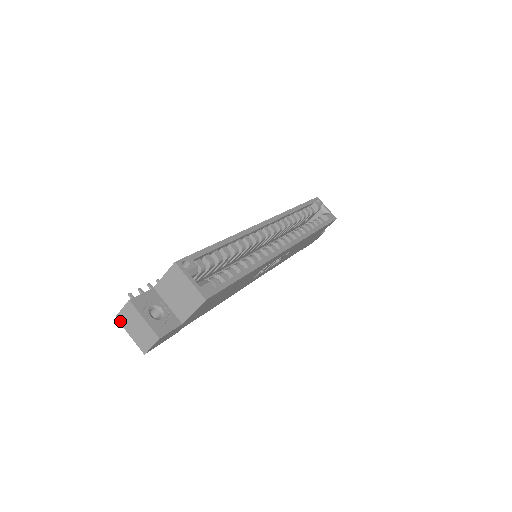
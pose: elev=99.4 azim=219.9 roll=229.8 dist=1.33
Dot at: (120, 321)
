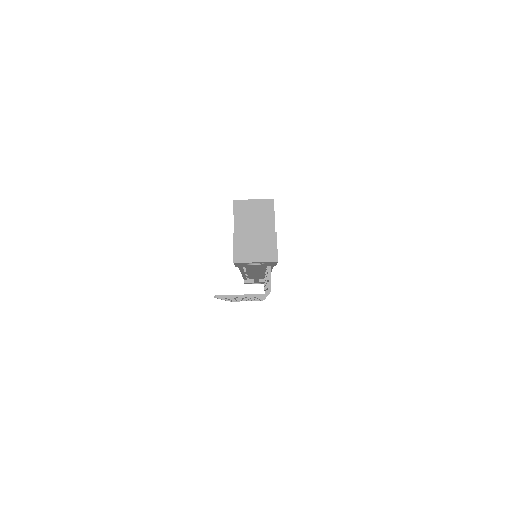
Dot at: (239, 261)
